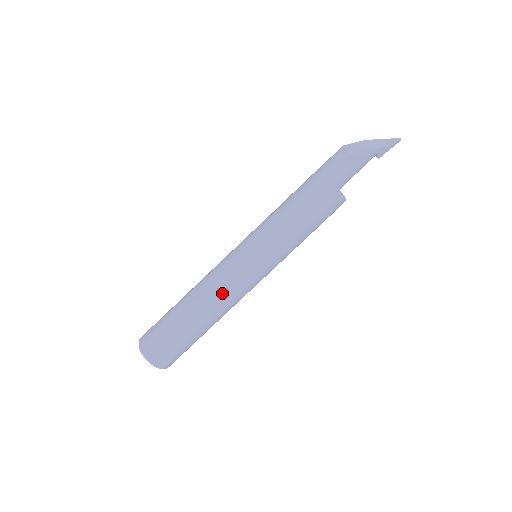
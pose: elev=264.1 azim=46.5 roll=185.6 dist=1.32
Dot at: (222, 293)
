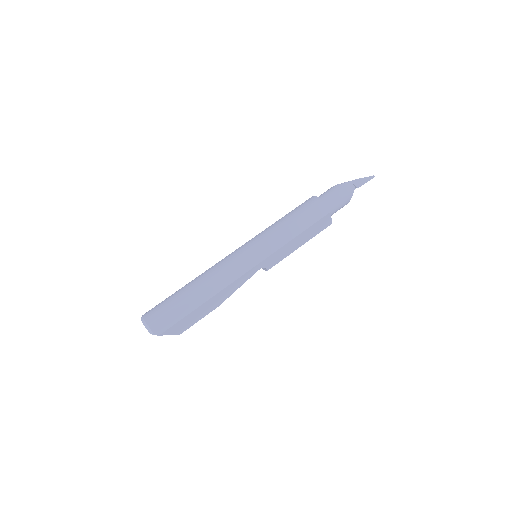
Dot at: (215, 265)
